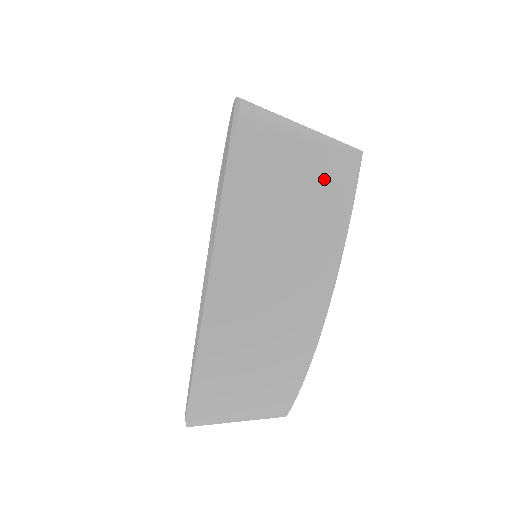
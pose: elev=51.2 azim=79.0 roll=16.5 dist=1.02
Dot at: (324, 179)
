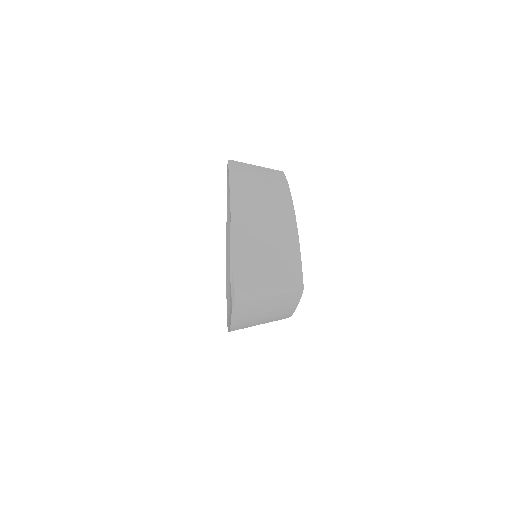
Dot at: (282, 302)
